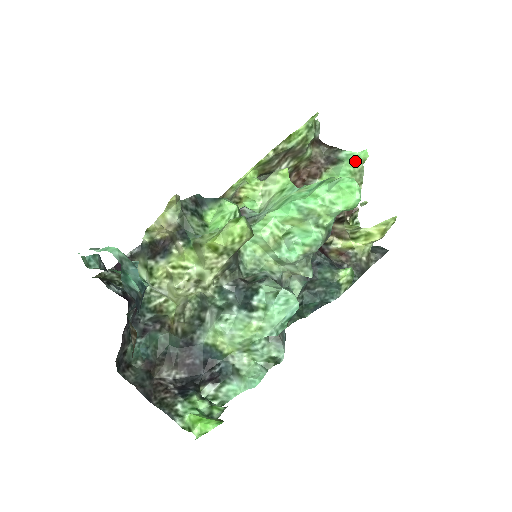
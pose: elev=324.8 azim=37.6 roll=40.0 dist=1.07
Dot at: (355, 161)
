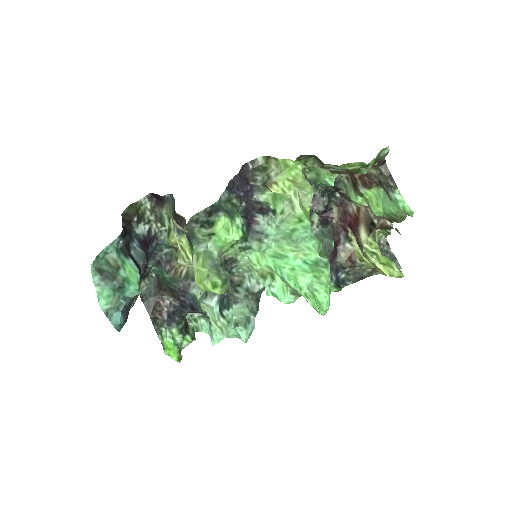
Dot at: (400, 210)
